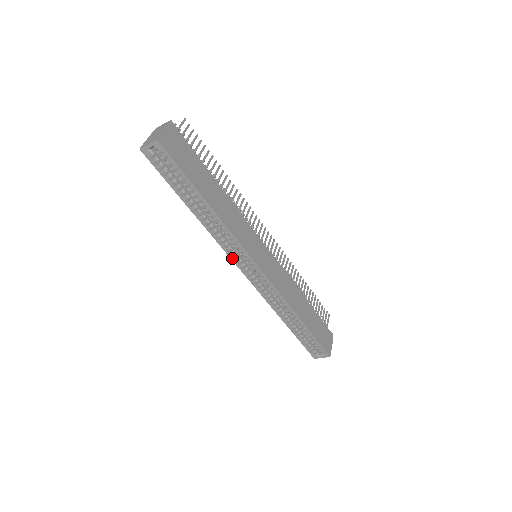
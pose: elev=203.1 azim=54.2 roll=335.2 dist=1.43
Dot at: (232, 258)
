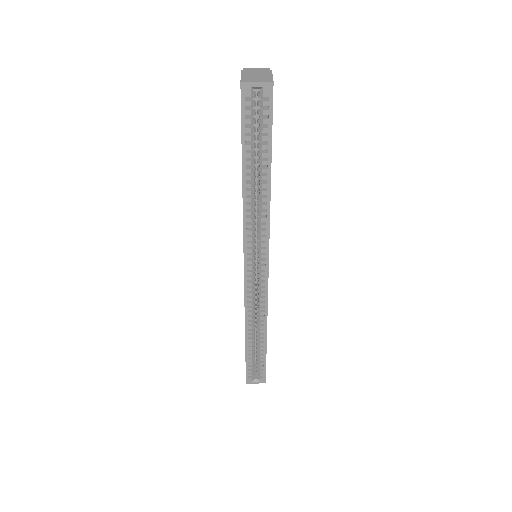
Dot at: (246, 251)
